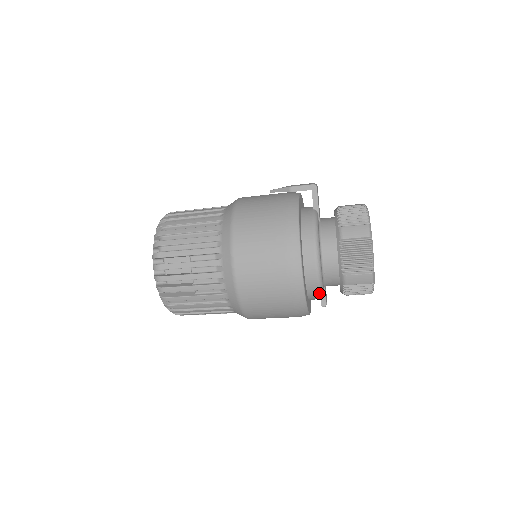
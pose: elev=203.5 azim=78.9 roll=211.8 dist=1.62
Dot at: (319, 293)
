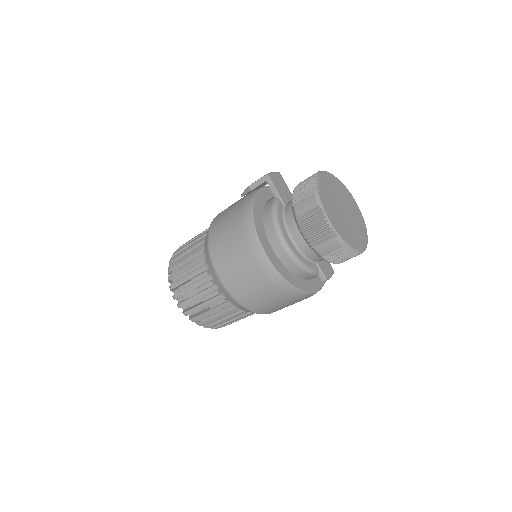
Dot at: (306, 272)
